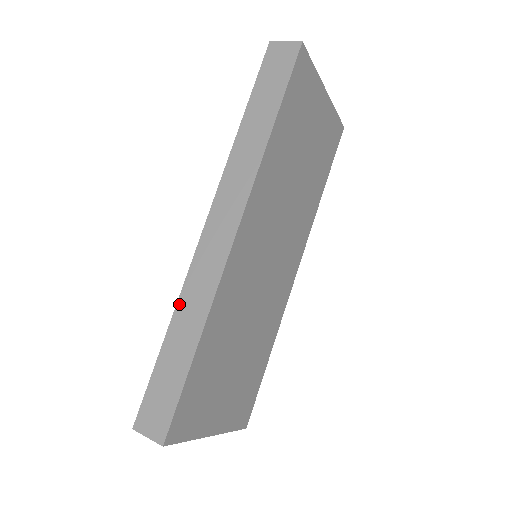
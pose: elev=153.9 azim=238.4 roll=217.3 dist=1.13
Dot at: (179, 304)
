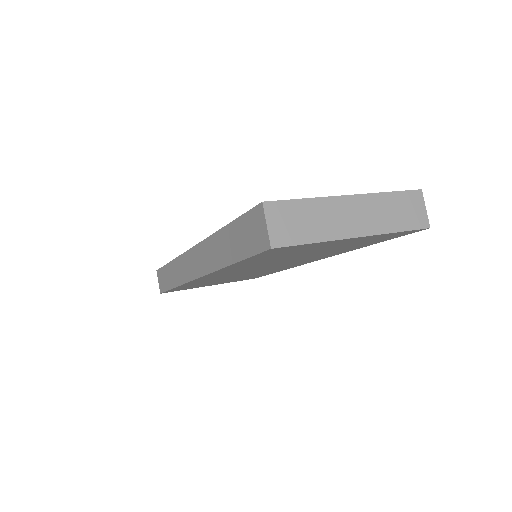
Dot at: (175, 261)
